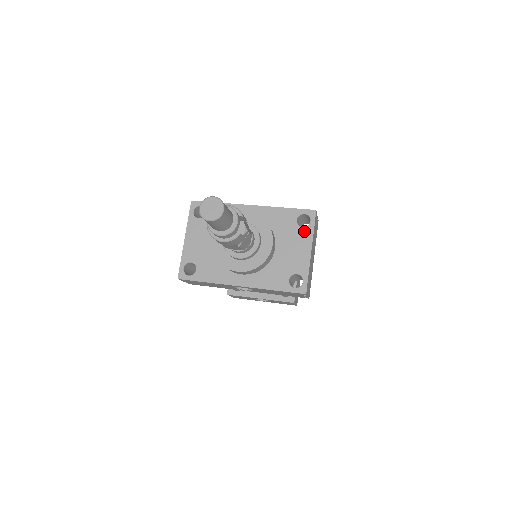
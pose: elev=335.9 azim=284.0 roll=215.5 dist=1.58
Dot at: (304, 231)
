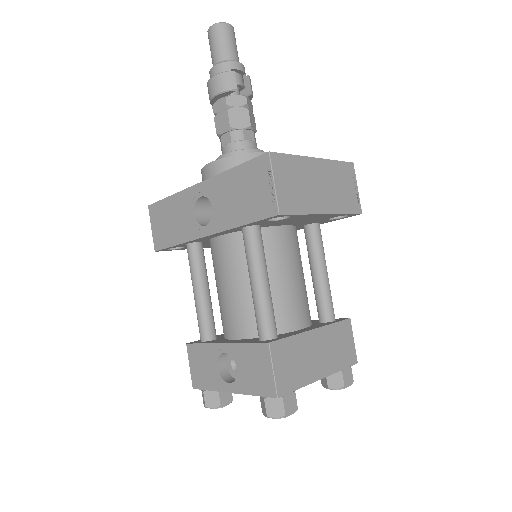
Dot at: occluded
